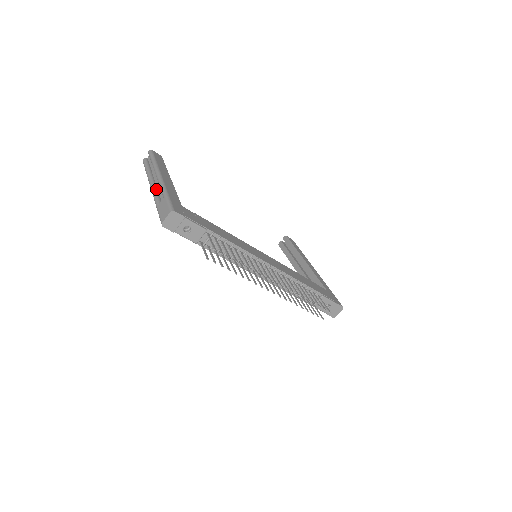
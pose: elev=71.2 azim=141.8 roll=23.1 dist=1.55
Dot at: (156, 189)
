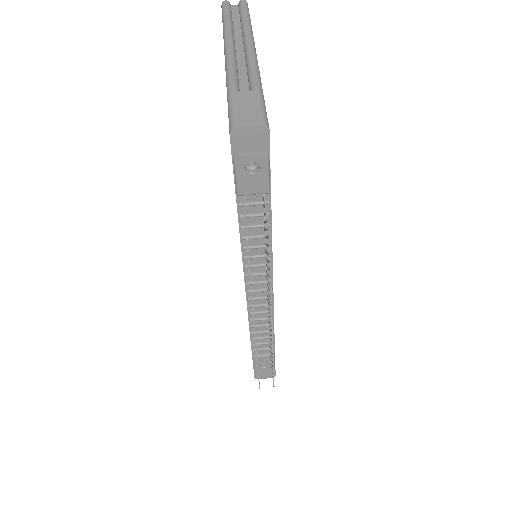
Dot at: (237, 62)
